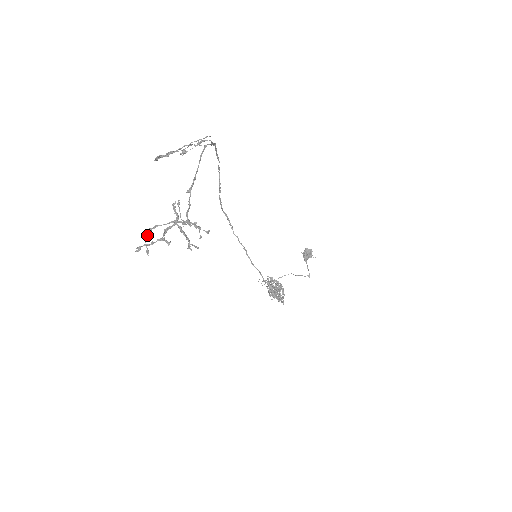
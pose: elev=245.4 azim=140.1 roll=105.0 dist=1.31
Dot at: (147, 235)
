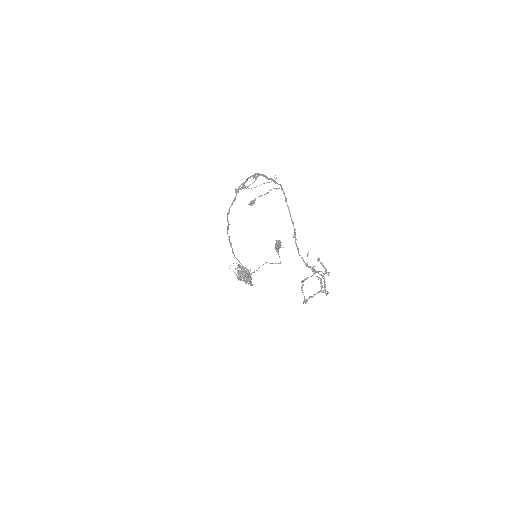
Dot at: occluded
